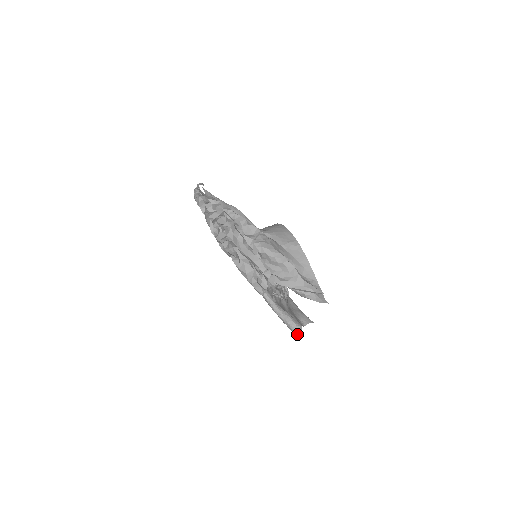
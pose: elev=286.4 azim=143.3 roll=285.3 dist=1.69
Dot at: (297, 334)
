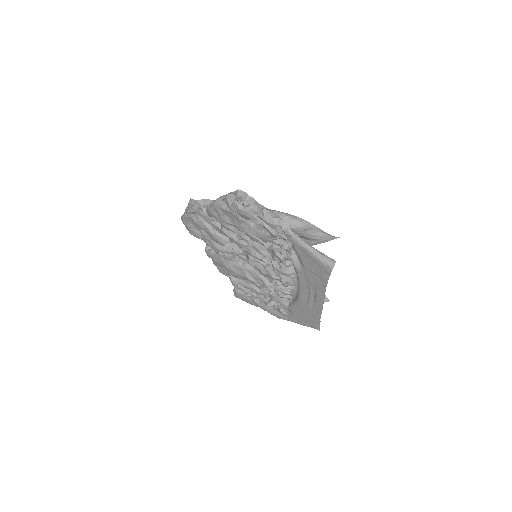
Dot at: (334, 265)
